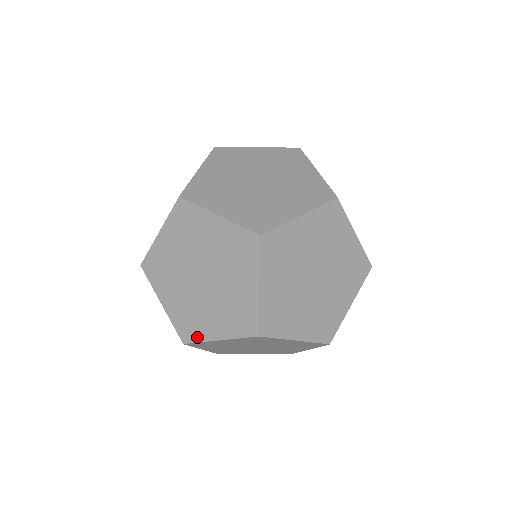
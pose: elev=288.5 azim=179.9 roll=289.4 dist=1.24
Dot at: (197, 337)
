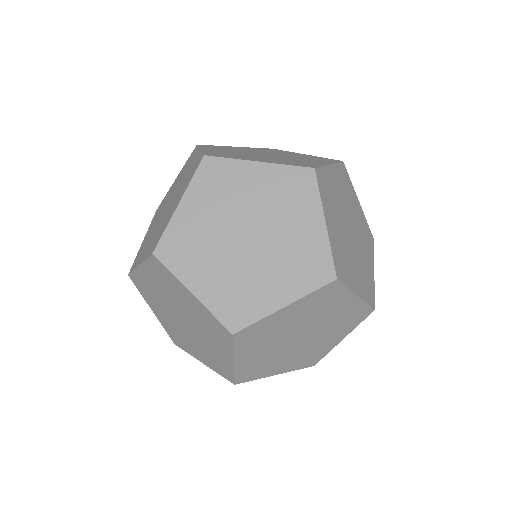
Dot at: (323, 354)
